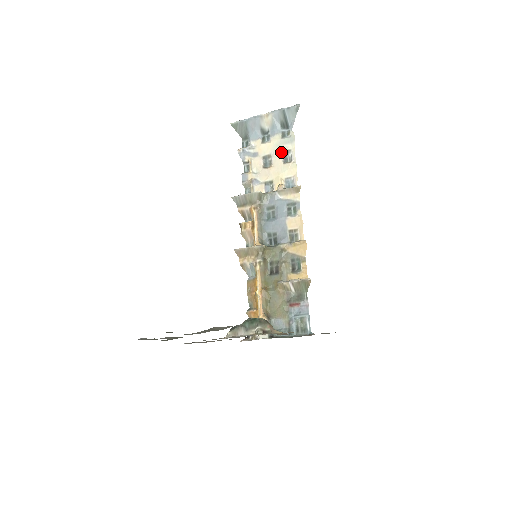
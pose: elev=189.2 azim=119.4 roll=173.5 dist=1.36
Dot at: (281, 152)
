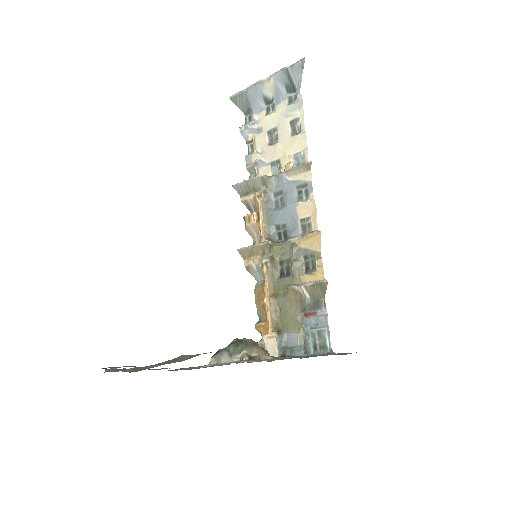
Dot at: (288, 122)
